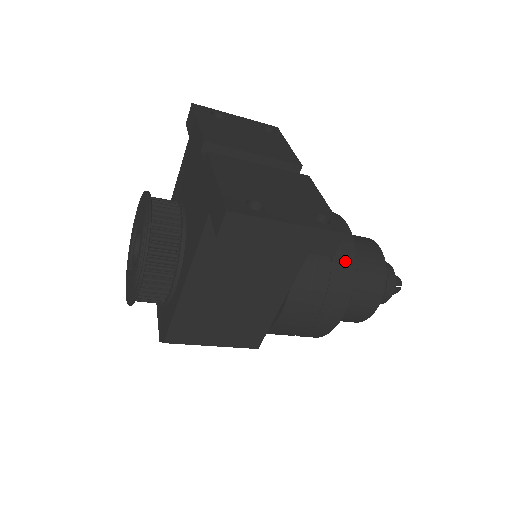
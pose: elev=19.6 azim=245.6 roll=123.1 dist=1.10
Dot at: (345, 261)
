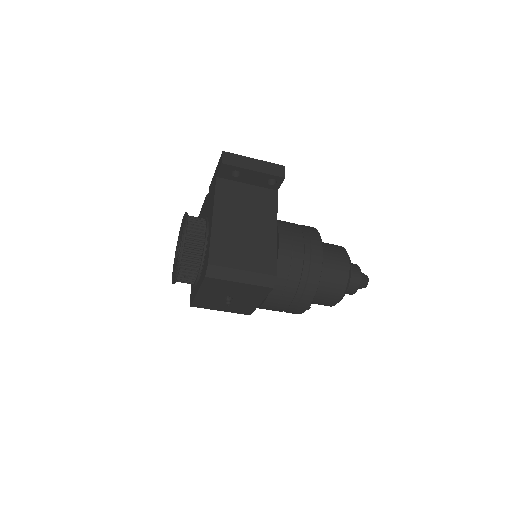
Dot at: (306, 226)
